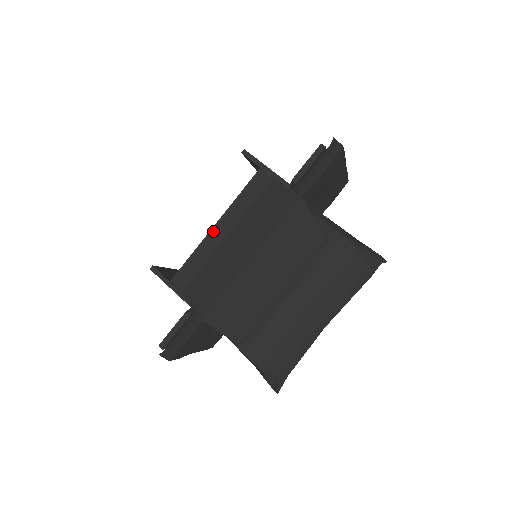
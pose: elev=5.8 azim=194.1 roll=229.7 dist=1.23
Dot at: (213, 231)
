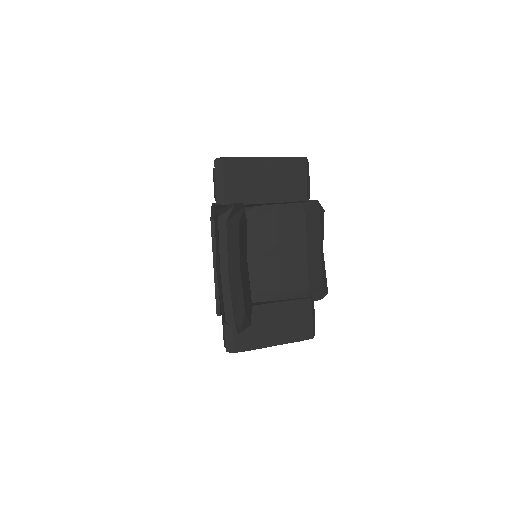
Dot at: occluded
